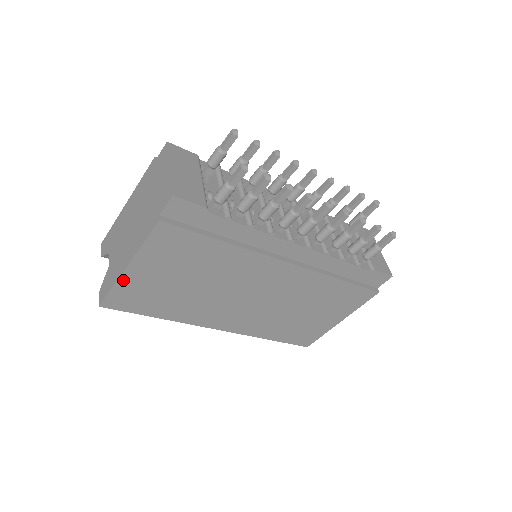
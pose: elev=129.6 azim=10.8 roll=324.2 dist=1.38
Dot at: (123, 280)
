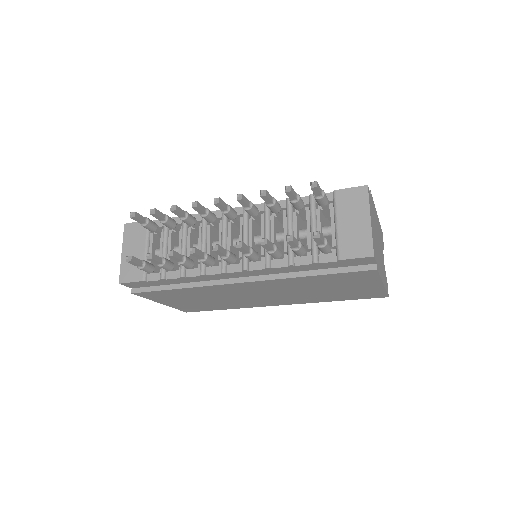
Dot at: (172, 306)
